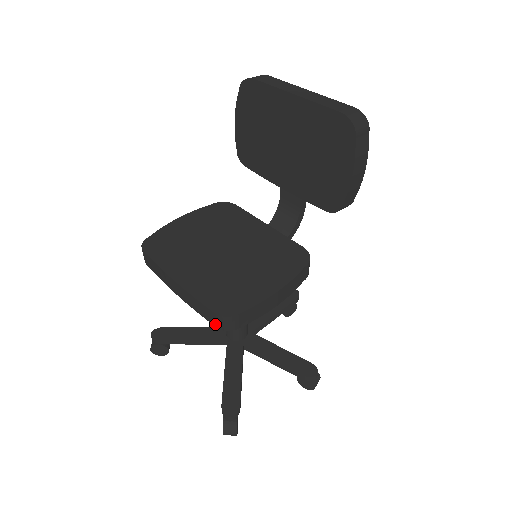
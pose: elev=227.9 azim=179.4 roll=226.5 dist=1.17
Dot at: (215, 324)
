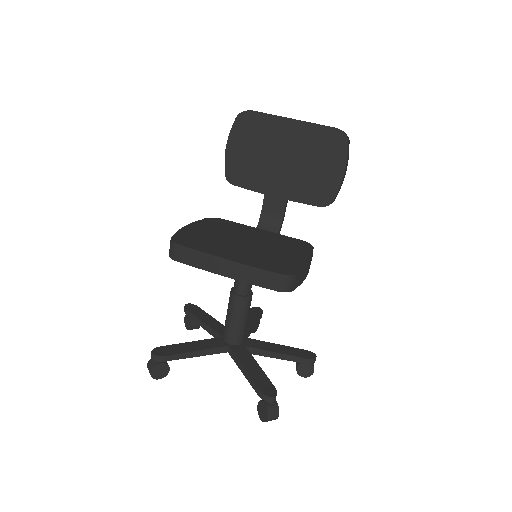
Dot at: (276, 288)
